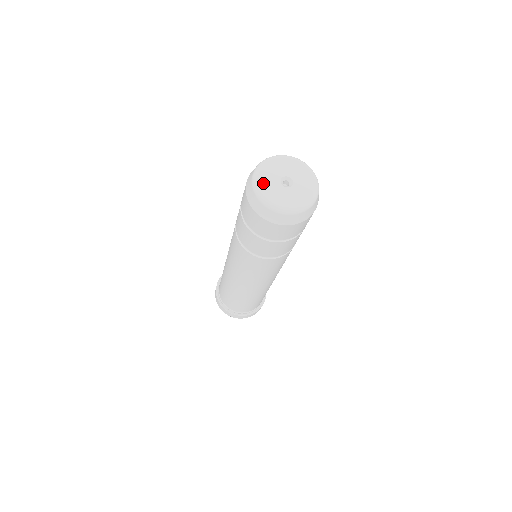
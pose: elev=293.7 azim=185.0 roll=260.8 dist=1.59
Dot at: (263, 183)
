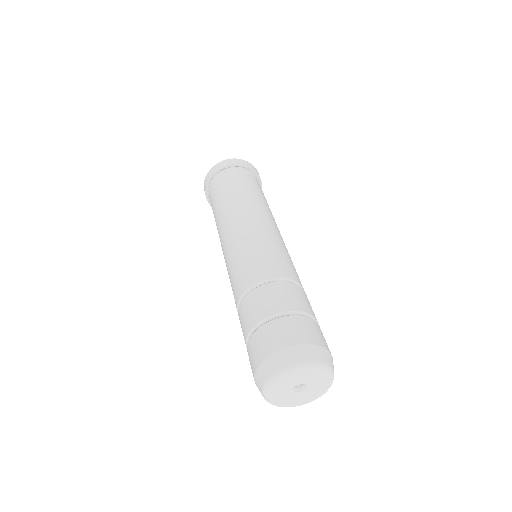
Dot at: (279, 384)
